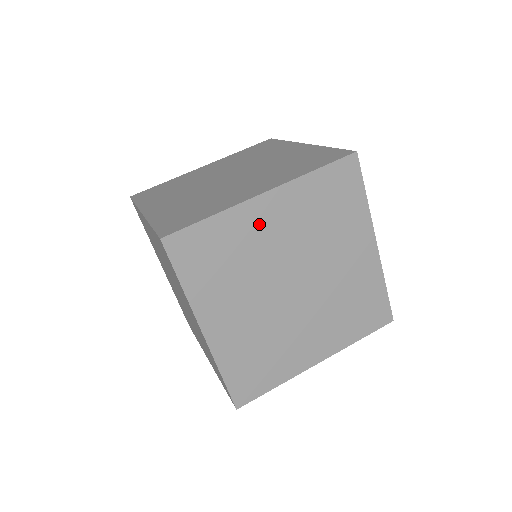
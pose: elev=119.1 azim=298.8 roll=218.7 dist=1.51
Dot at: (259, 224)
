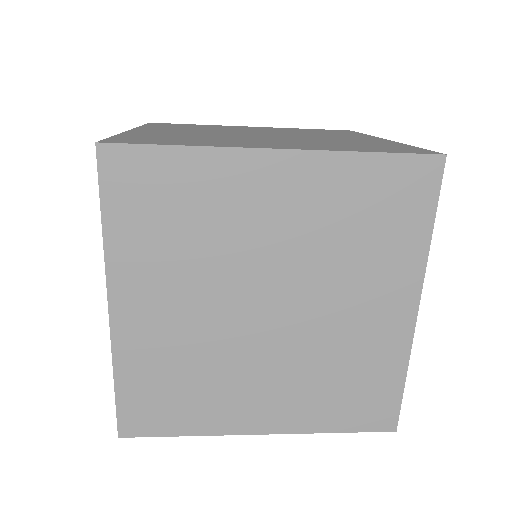
Dot at: occluded
